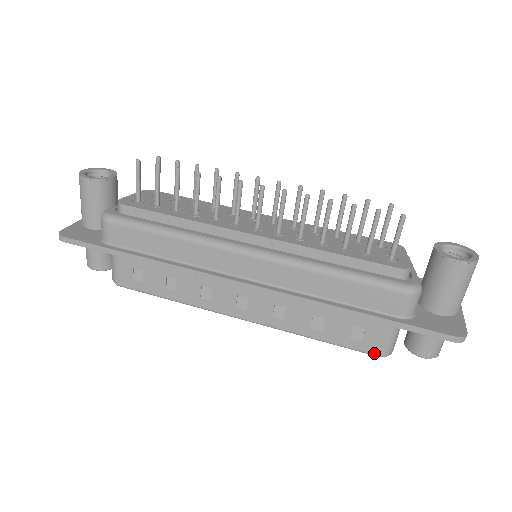
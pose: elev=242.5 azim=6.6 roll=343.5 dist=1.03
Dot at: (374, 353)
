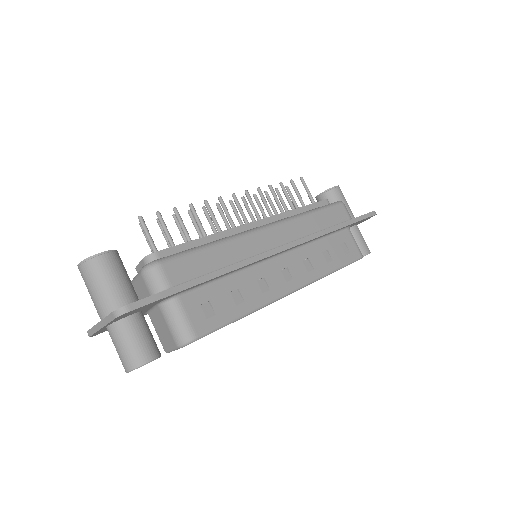
Dot at: (359, 256)
